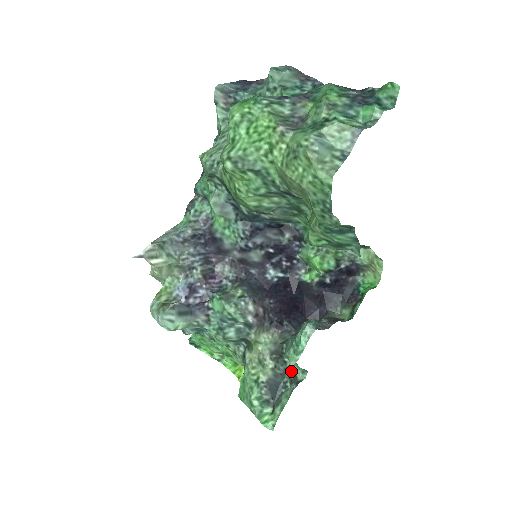
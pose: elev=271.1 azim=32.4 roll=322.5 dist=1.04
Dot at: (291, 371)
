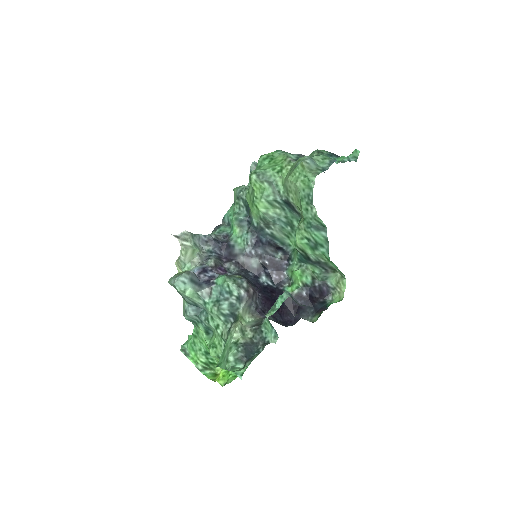
Dot at: (265, 338)
